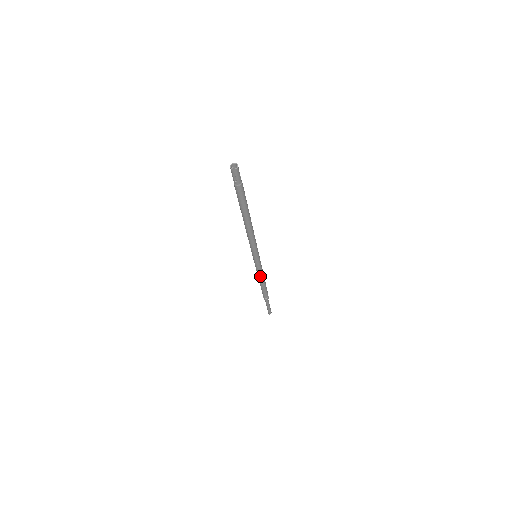
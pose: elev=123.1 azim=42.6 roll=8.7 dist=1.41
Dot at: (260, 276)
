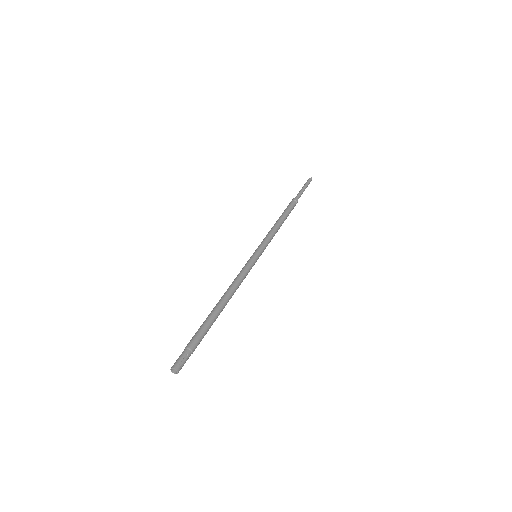
Dot at: (274, 235)
